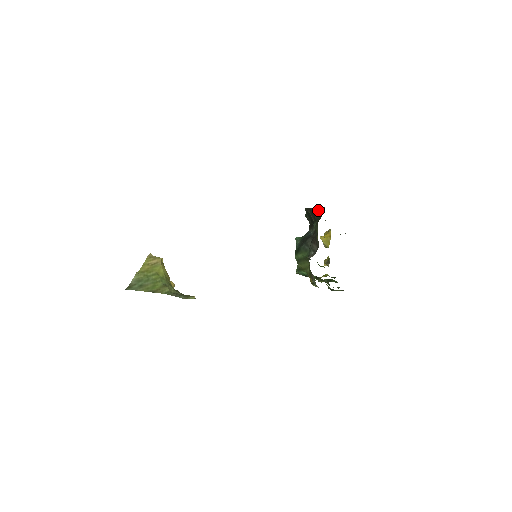
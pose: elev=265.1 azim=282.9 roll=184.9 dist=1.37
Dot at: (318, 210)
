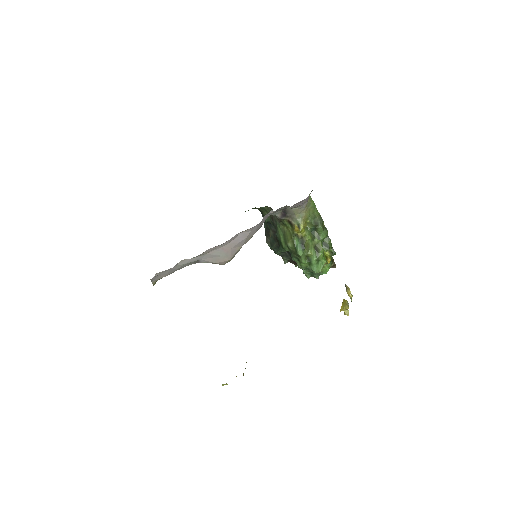
Dot at: (264, 224)
